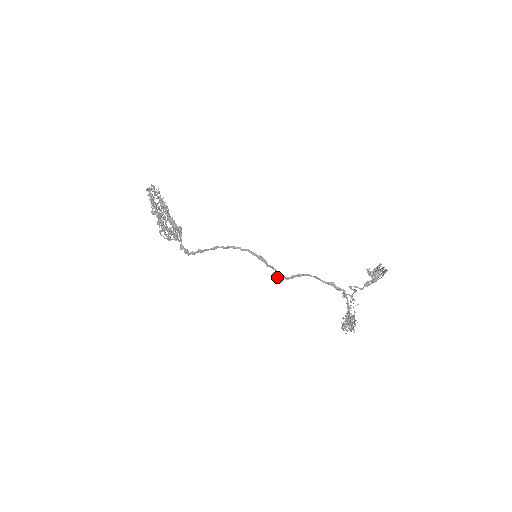
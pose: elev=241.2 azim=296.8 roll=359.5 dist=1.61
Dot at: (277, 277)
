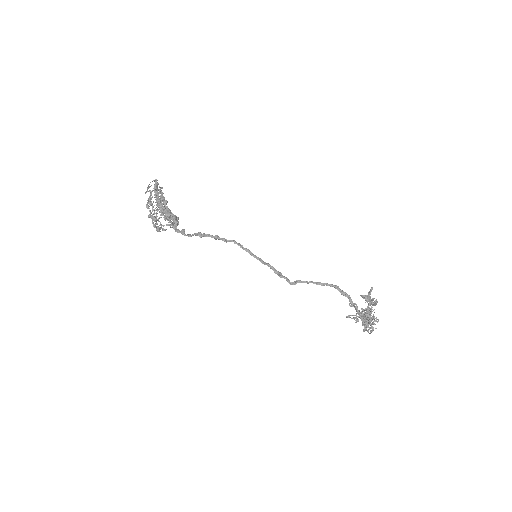
Dot at: (280, 276)
